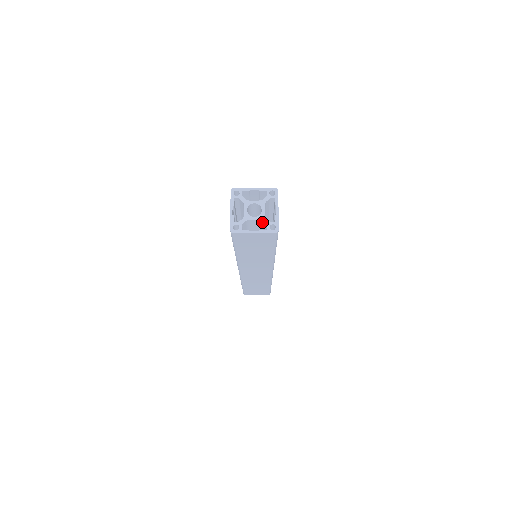
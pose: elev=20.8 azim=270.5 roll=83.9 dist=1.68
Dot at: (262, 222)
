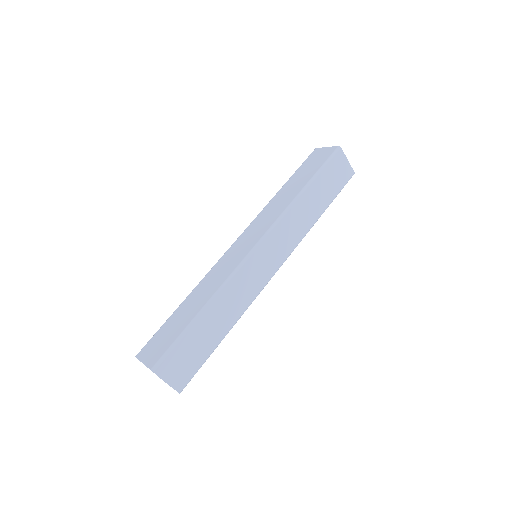
Dot at: occluded
